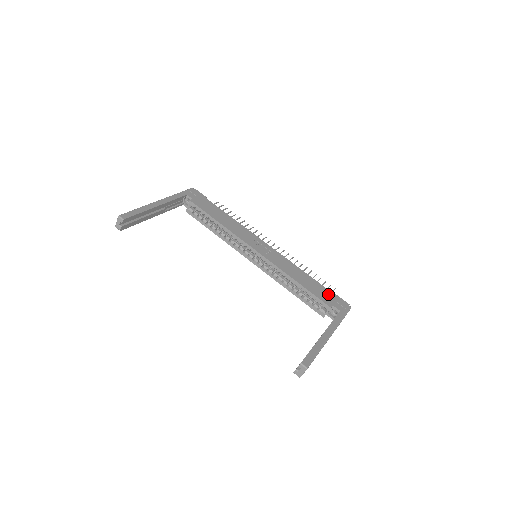
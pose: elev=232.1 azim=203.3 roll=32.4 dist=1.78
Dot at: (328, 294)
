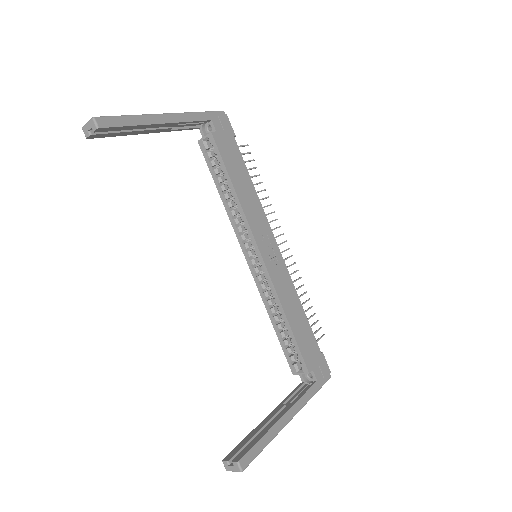
Dot at: (315, 350)
